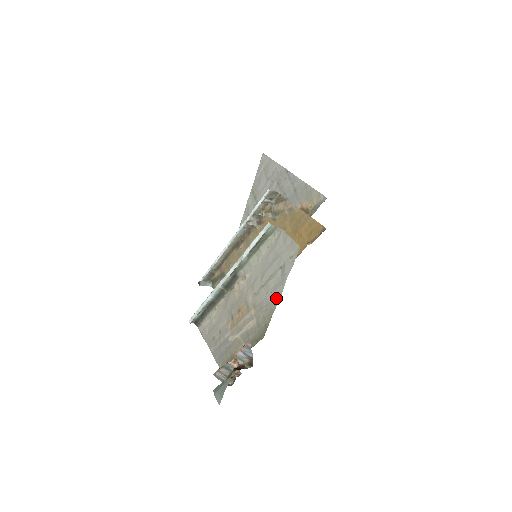
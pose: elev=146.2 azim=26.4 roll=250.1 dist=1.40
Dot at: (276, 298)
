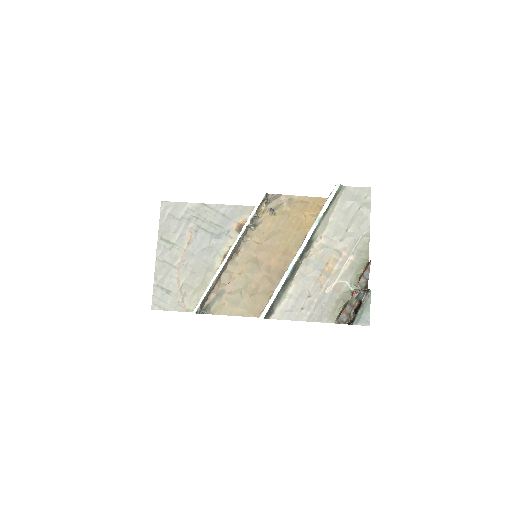
Dot at: (366, 229)
